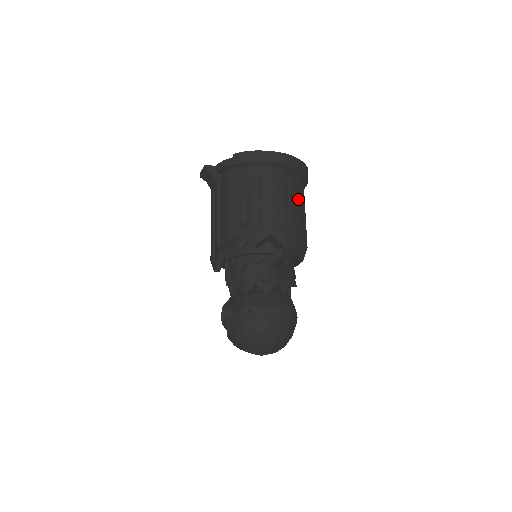
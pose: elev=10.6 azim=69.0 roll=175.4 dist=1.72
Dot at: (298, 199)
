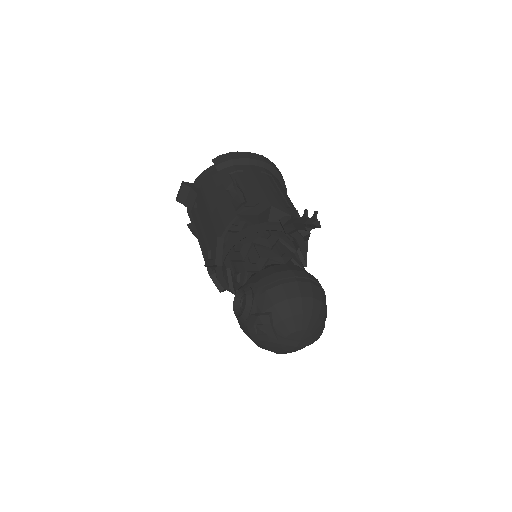
Dot at: occluded
